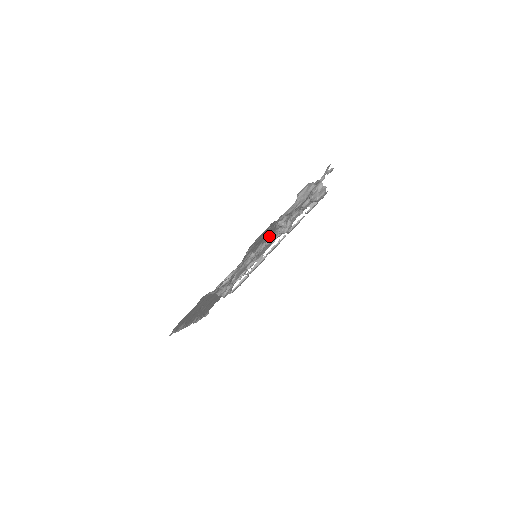
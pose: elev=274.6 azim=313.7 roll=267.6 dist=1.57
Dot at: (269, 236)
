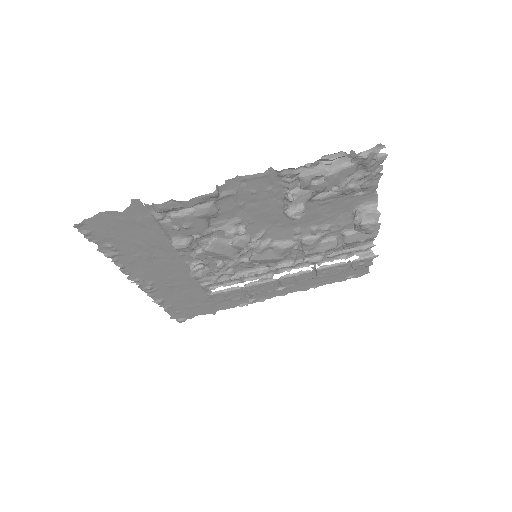
Dot at: (281, 234)
